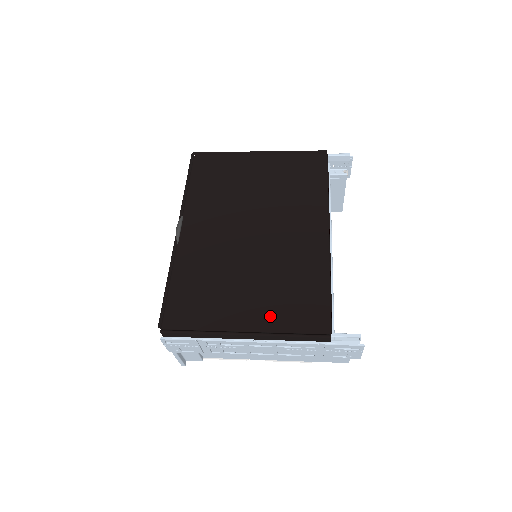
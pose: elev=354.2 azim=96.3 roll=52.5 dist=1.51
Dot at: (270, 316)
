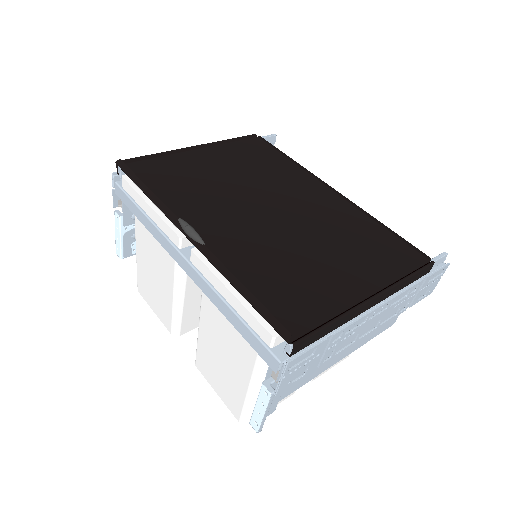
Dot at: (372, 272)
